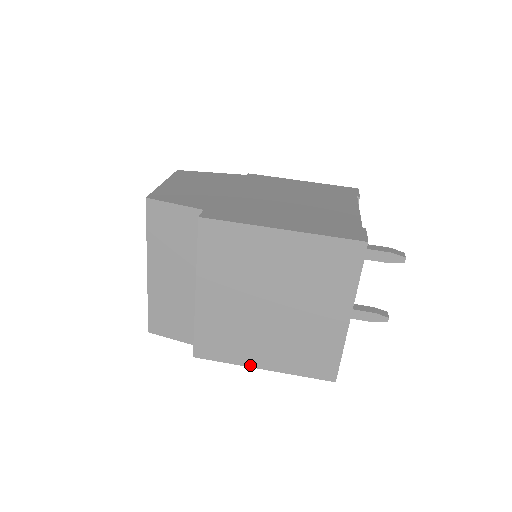
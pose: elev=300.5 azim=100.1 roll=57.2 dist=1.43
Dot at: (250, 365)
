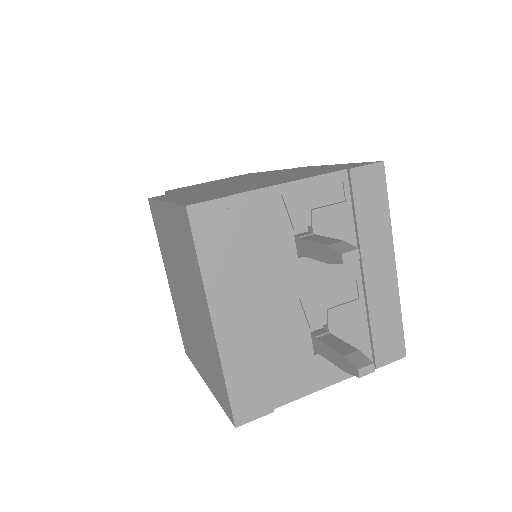
Dot at: (201, 374)
